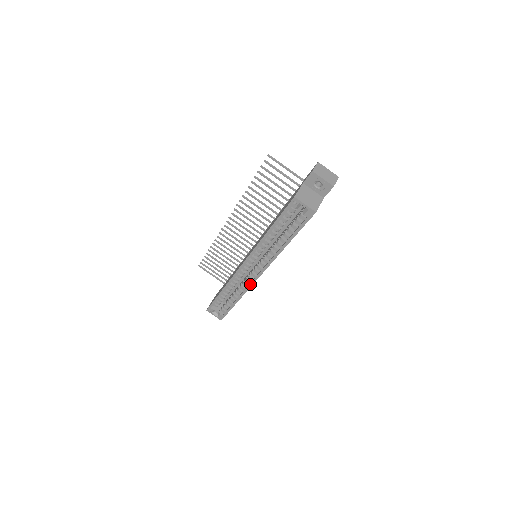
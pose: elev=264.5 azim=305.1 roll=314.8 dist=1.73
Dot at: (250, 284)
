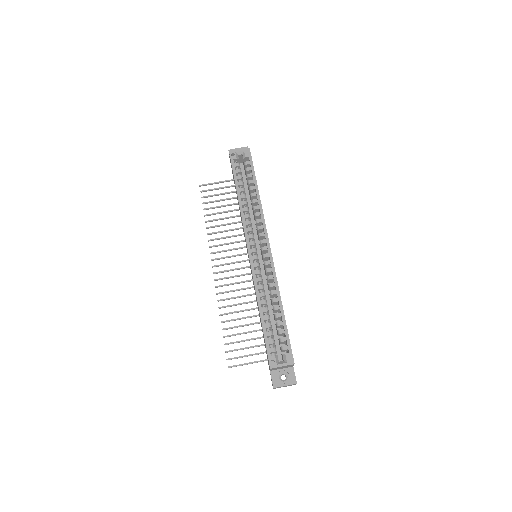
Dot at: (271, 266)
